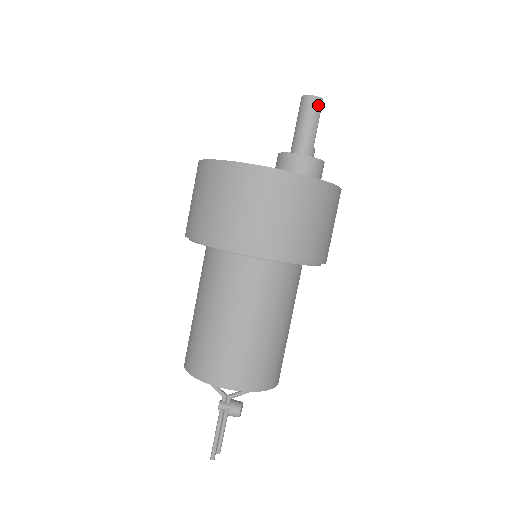
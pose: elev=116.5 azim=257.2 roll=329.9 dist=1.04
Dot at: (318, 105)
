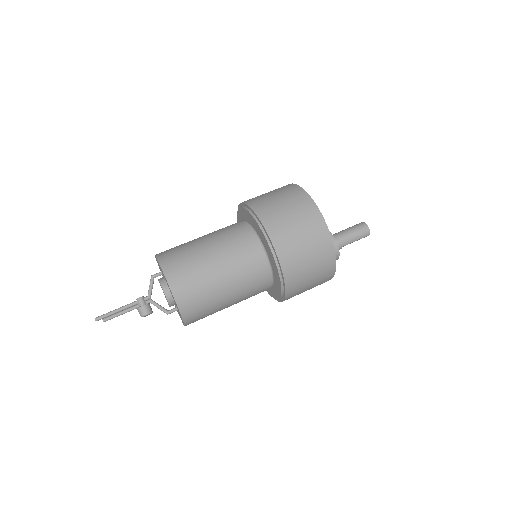
Dot at: (366, 234)
